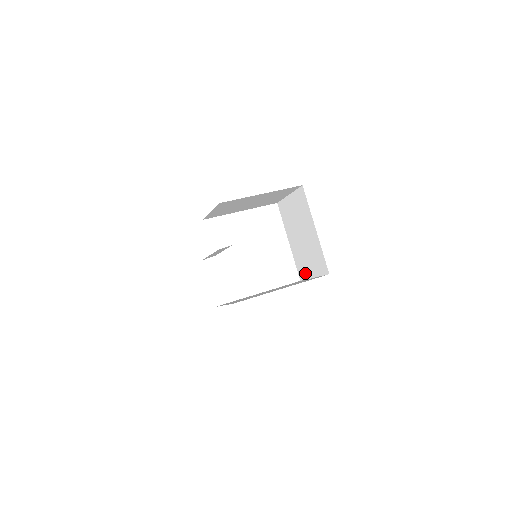
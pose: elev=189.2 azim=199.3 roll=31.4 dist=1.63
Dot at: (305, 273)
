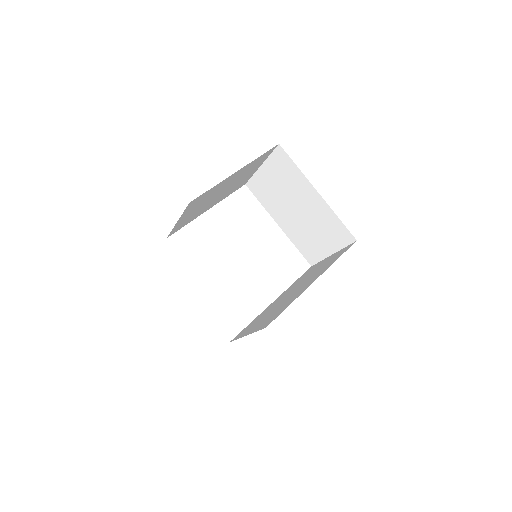
Dot at: (316, 254)
